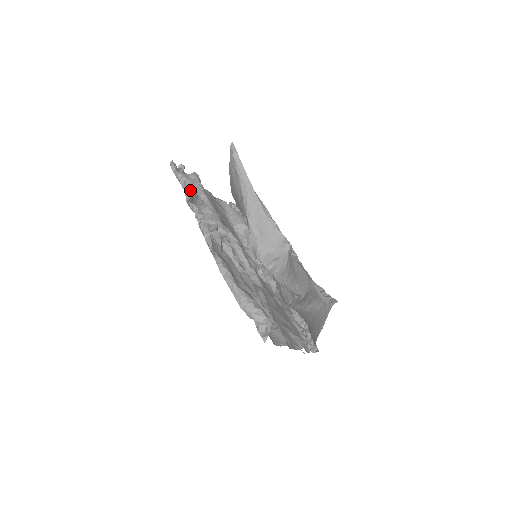
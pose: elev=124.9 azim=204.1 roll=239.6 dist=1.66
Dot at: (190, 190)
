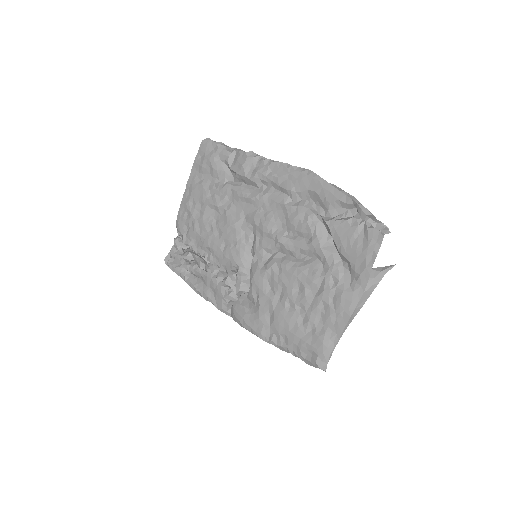
Dot at: occluded
